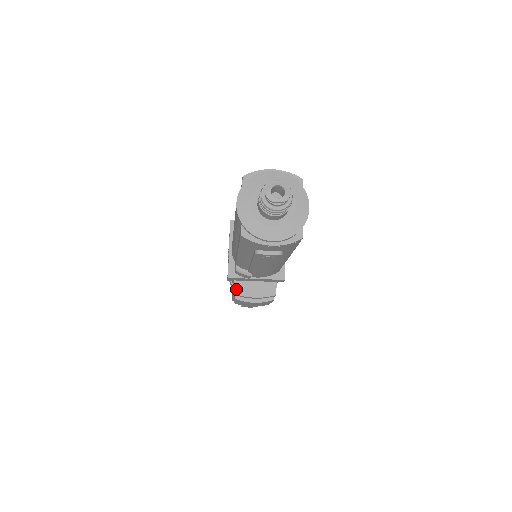
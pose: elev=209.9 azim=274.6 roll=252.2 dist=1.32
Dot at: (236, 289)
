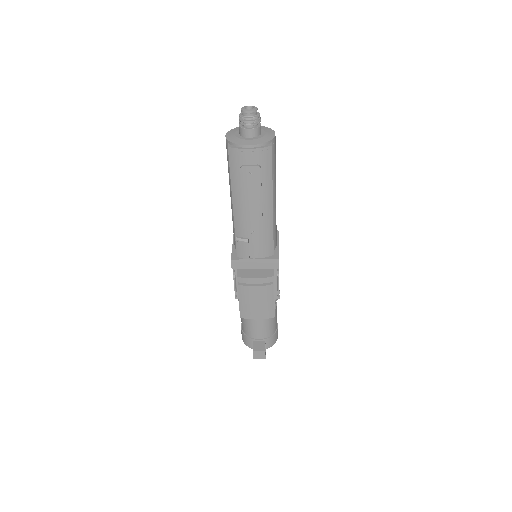
Dot at: (239, 274)
